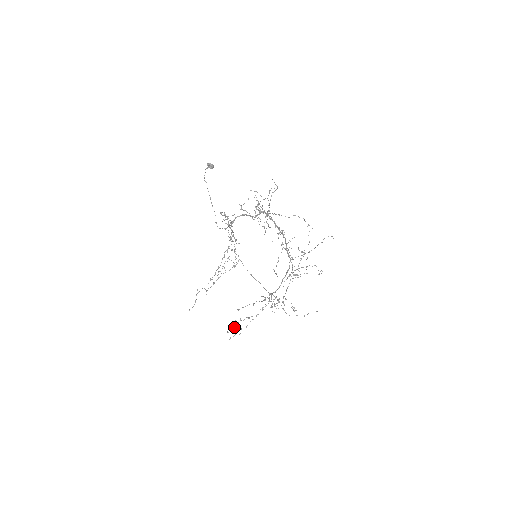
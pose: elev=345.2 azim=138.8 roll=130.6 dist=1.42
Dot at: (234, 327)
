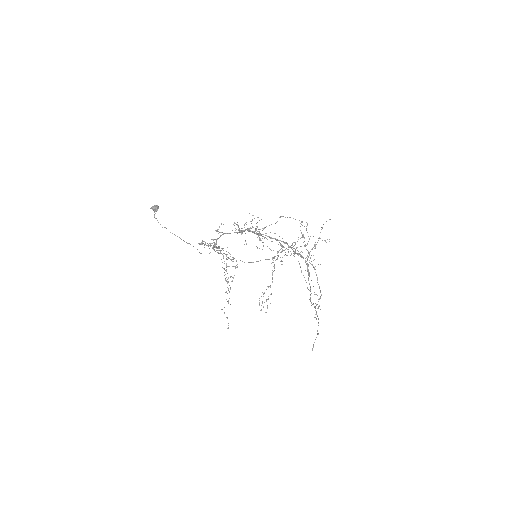
Dot at: (262, 303)
